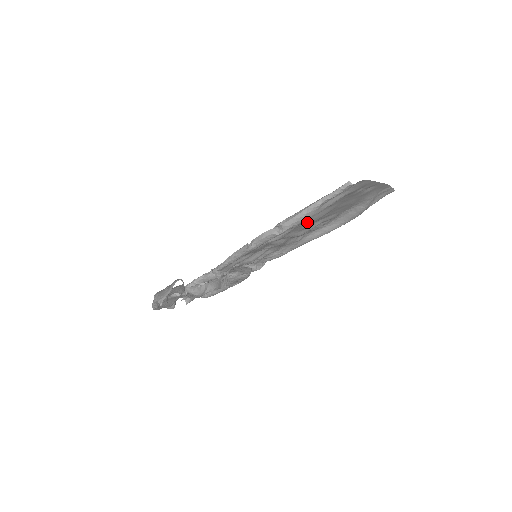
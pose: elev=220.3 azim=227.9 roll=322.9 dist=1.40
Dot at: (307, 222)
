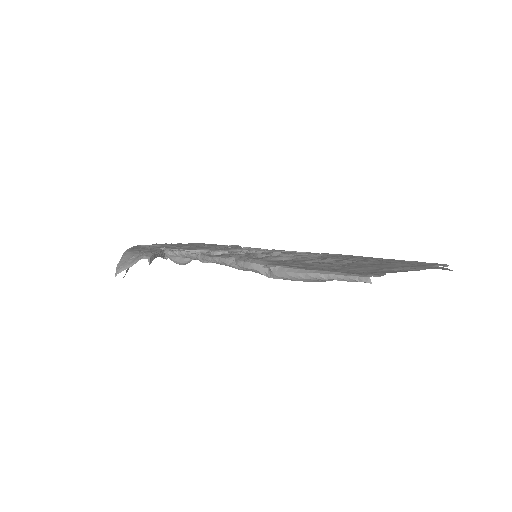
Dot at: occluded
